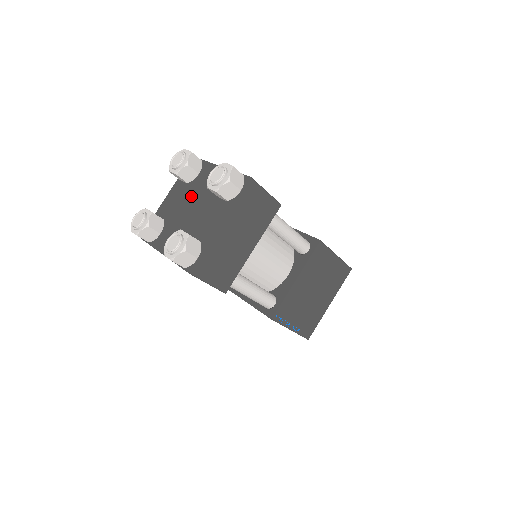
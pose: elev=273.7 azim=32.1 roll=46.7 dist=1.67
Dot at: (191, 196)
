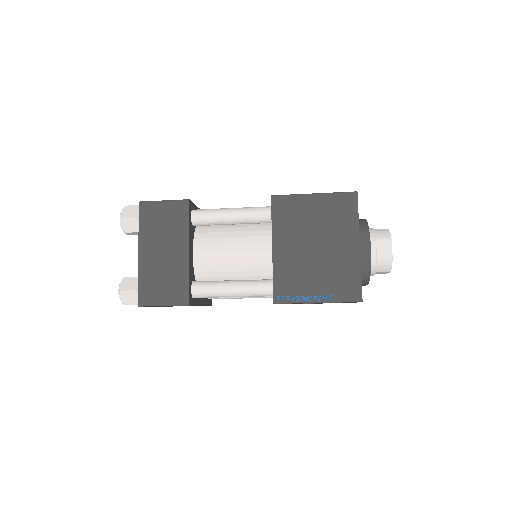
Dot at: occluded
